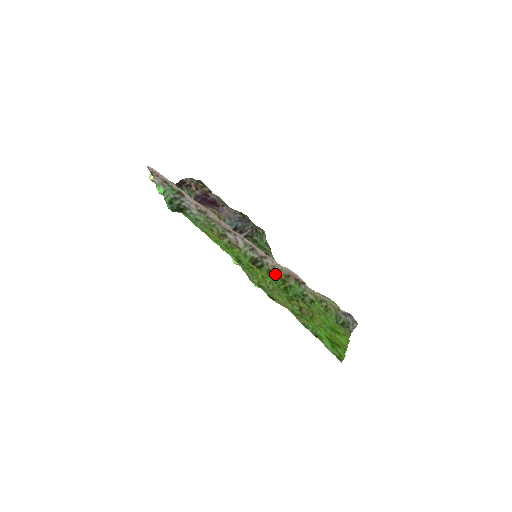
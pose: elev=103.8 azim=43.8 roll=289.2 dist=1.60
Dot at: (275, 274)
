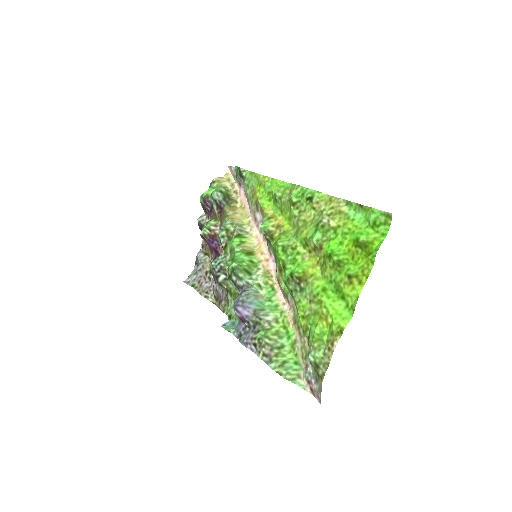
Dot at: (276, 260)
